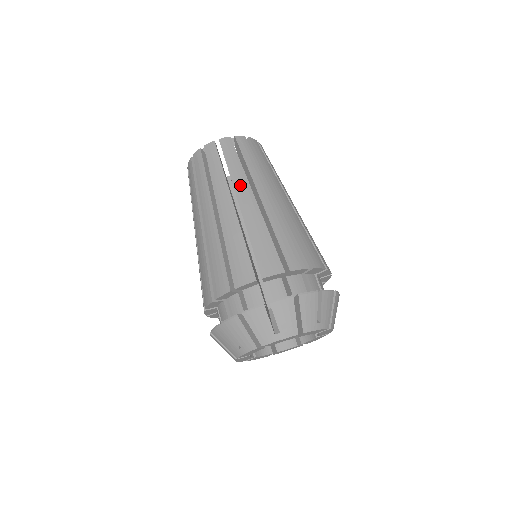
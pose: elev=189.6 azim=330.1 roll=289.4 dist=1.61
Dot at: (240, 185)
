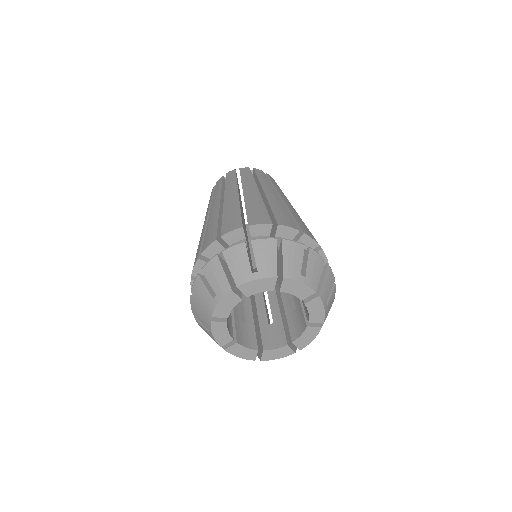
Dot at: (283, 195)
